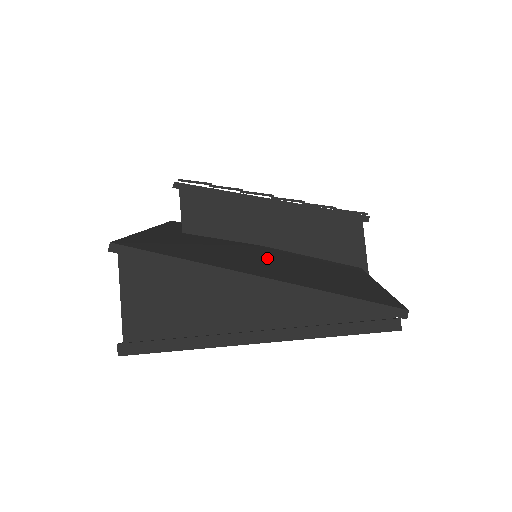
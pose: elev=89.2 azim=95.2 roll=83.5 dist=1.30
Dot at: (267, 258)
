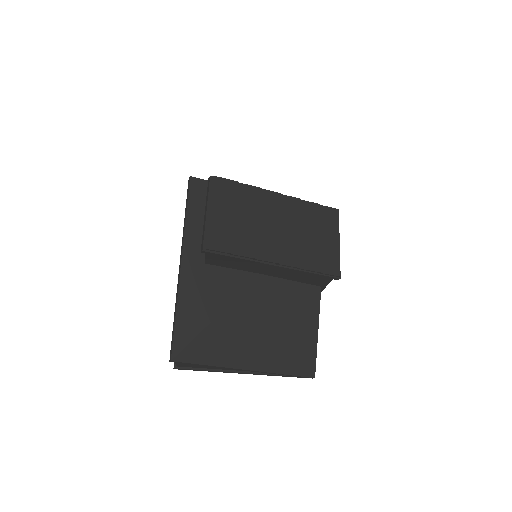
Dot at: (259, 318)
